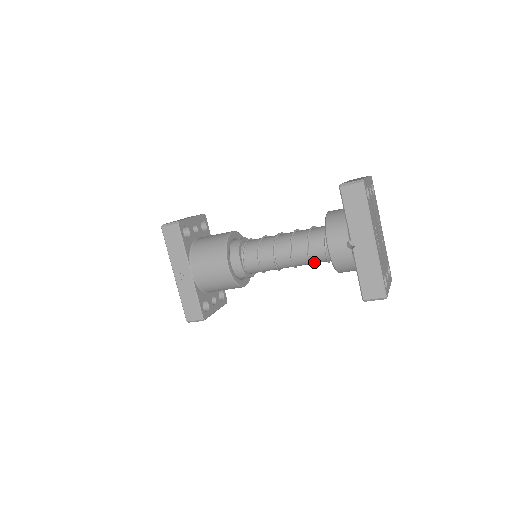
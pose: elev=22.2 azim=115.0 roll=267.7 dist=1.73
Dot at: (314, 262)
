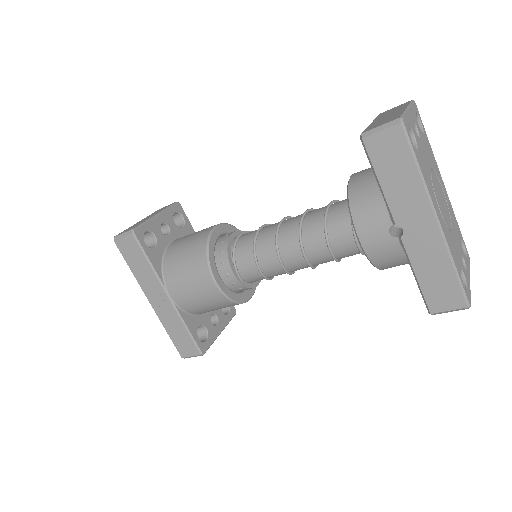
Dot at: (342, 257)
